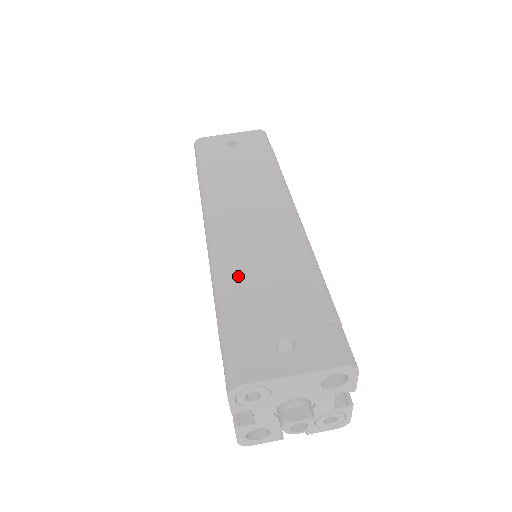
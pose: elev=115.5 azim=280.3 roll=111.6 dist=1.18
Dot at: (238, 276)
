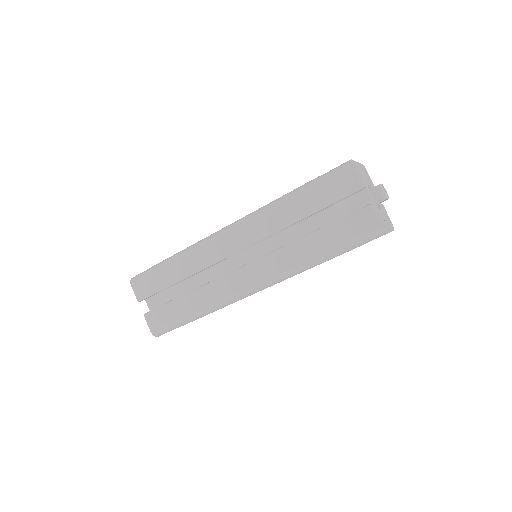
Dot at: occluded
